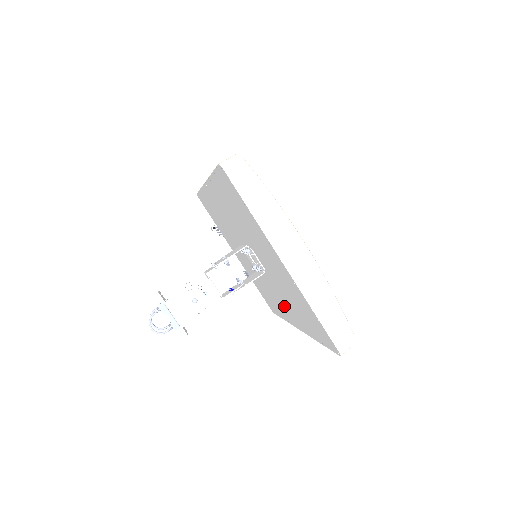
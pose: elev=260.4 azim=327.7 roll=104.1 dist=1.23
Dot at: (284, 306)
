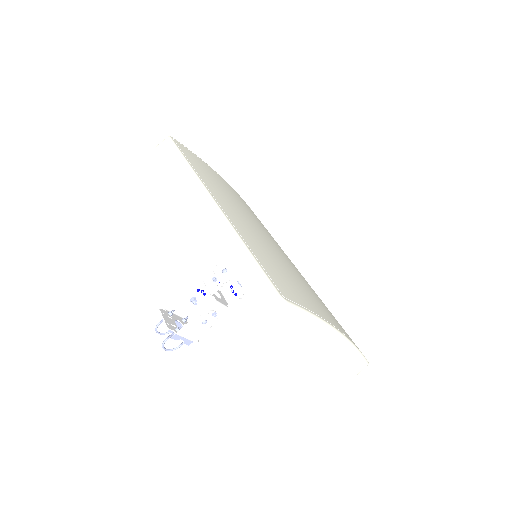
Dot at: occluded
